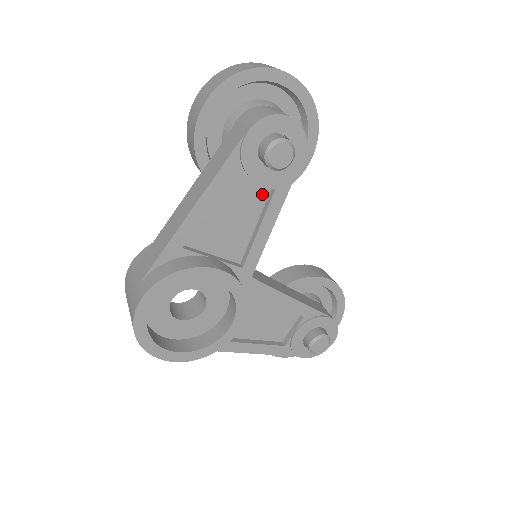
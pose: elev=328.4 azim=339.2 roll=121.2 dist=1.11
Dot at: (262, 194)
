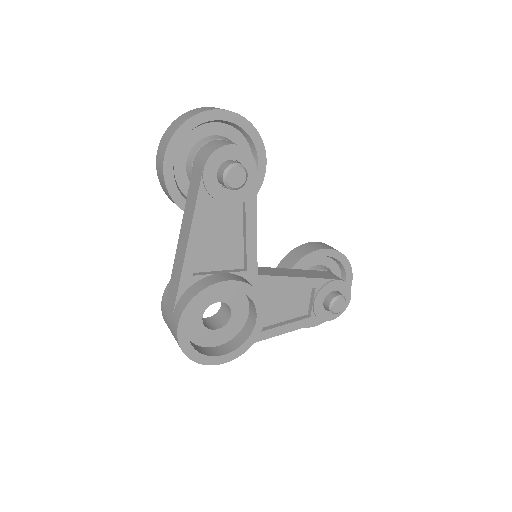
Dot at: (237, 209)
